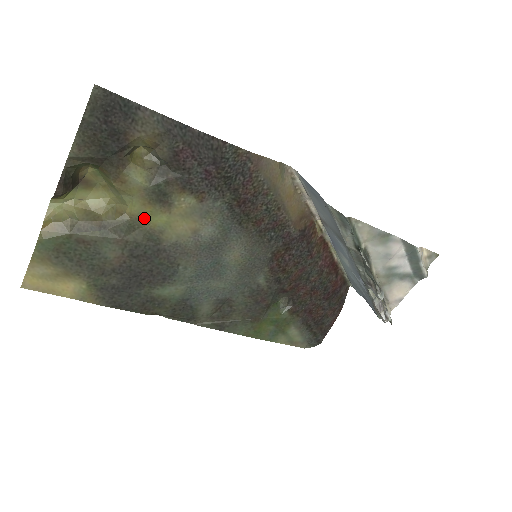
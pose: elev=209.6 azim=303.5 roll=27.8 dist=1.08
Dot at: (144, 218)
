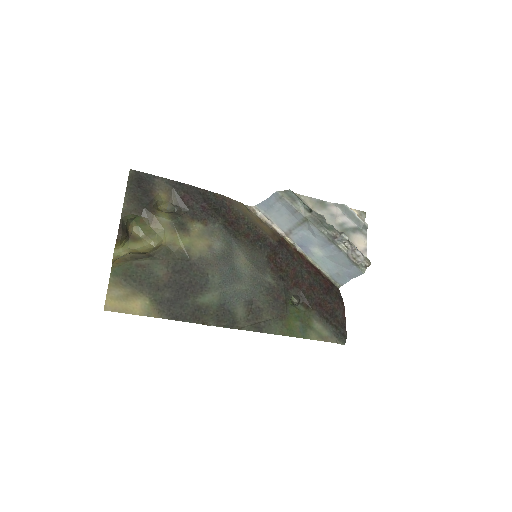
Dot at: (175, 243)
